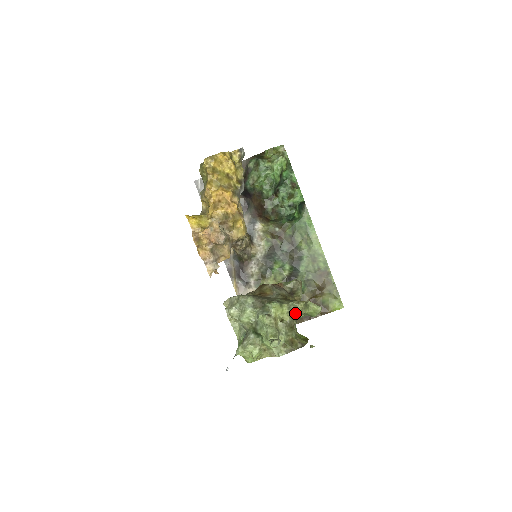
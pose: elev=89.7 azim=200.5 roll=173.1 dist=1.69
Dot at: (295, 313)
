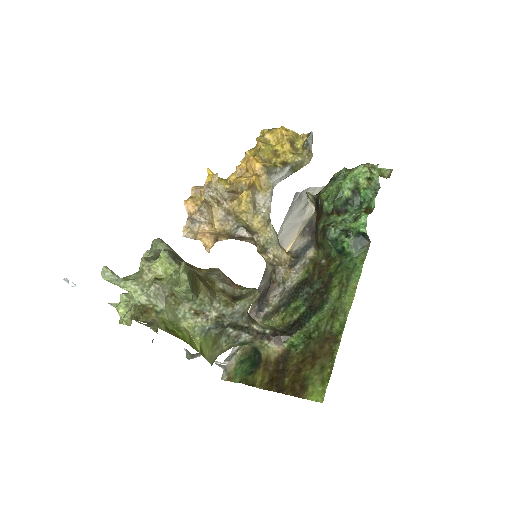
Dot at: (176, 280)
